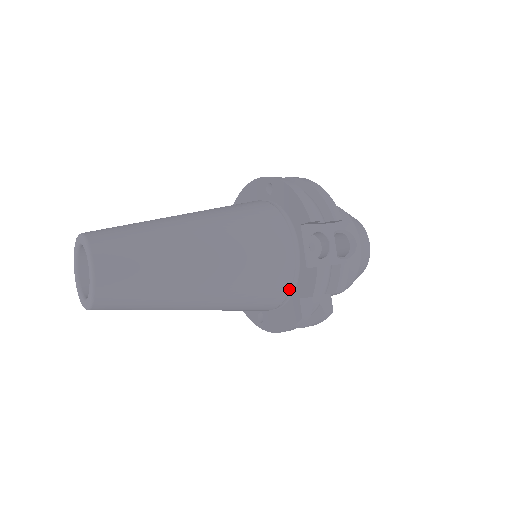
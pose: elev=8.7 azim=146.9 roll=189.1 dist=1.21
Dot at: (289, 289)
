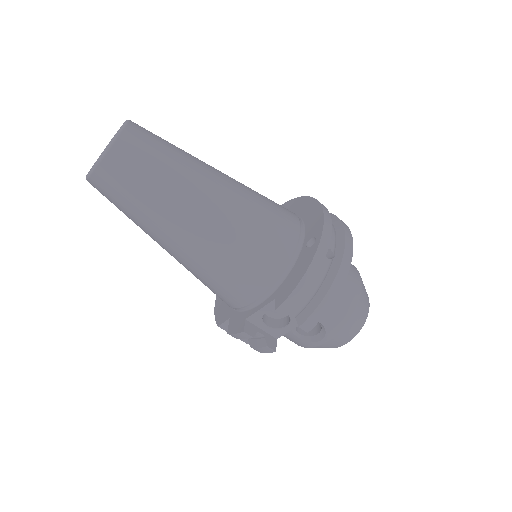
Dot at: (231, 307)
